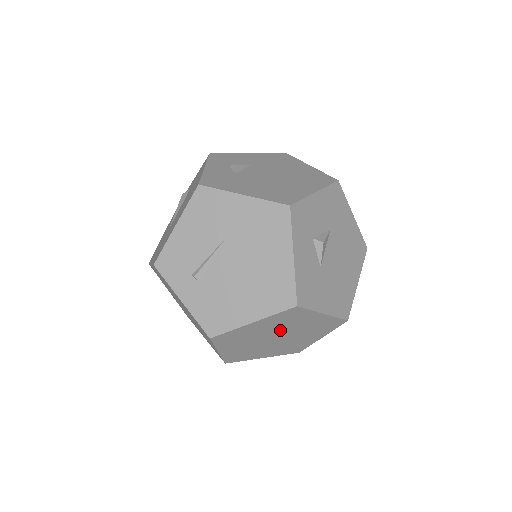
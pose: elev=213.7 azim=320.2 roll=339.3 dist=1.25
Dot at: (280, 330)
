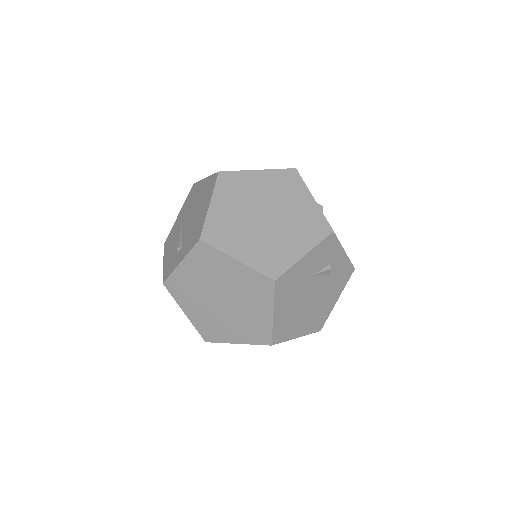
Dot at: (251, 205)
